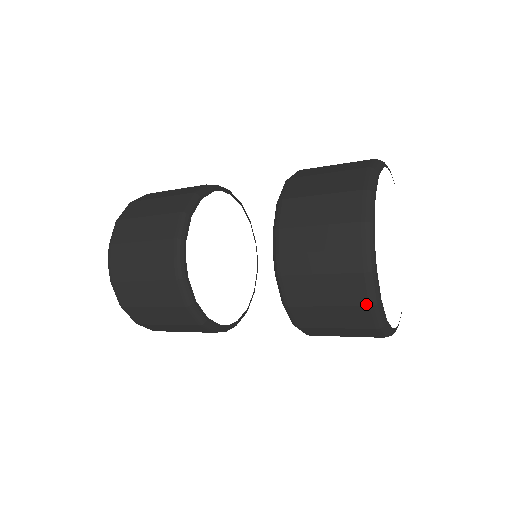
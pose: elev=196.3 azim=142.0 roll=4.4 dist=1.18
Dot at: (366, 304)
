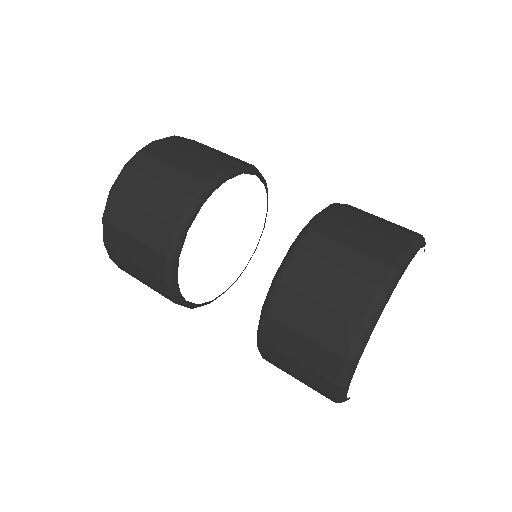
Dot at: occluded
